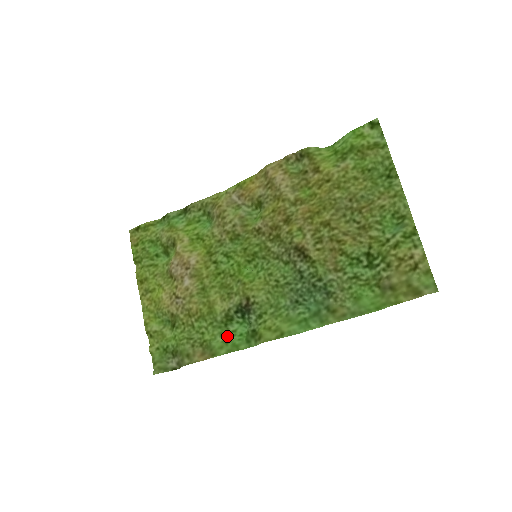
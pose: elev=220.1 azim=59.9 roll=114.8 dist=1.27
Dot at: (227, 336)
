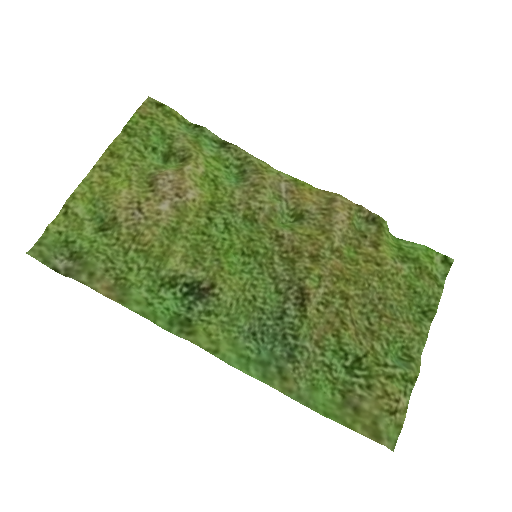
Dot at: (153, 297)
